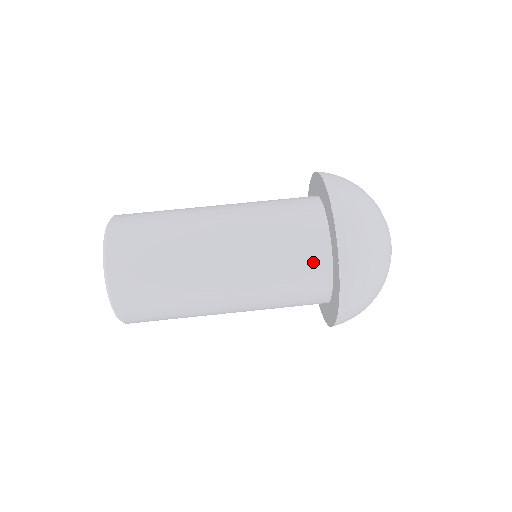
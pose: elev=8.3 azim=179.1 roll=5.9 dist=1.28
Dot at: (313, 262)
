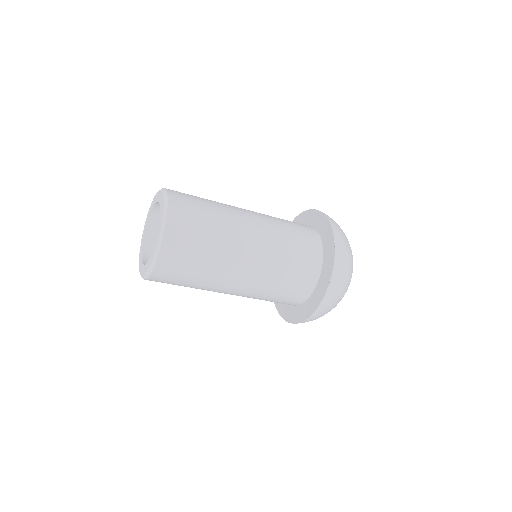
Dot at: (308, 274)
